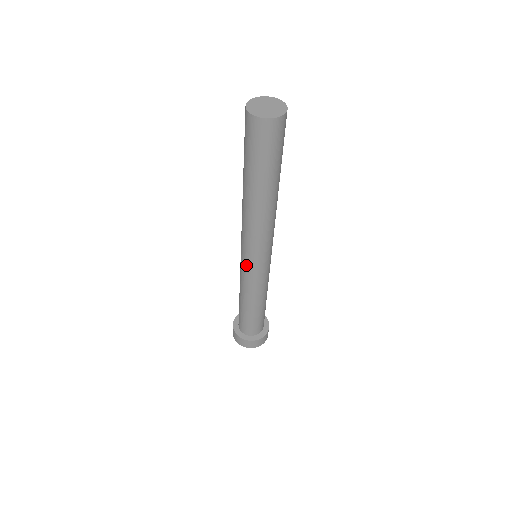
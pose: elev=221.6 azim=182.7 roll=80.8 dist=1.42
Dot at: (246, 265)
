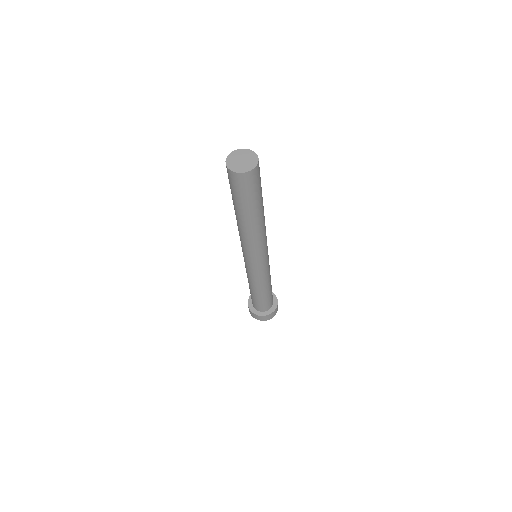
Dot at: (252, 267)
